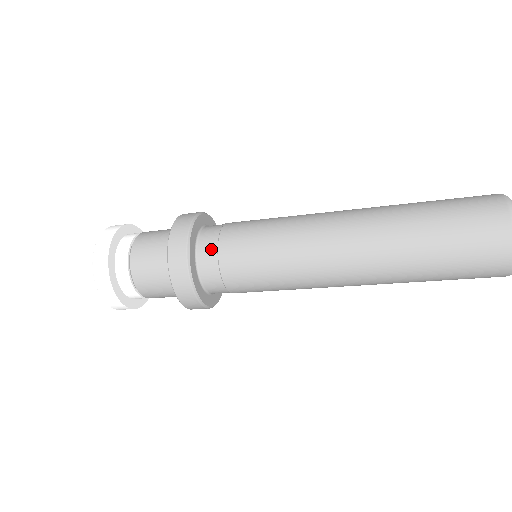
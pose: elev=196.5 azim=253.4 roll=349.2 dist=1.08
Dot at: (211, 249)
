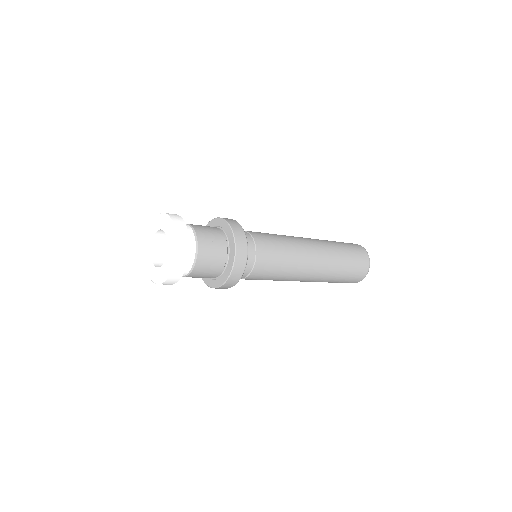
Dot at: (252, 254)
